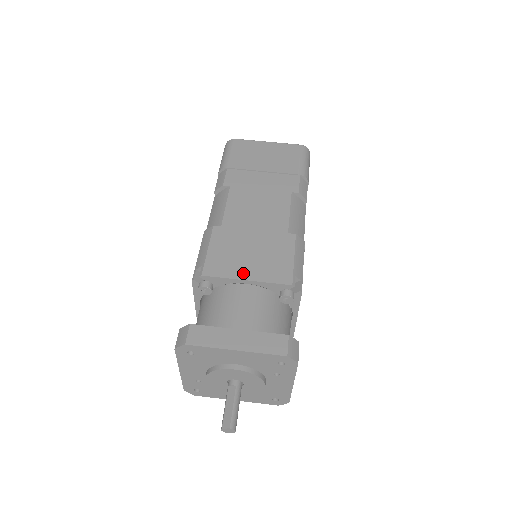
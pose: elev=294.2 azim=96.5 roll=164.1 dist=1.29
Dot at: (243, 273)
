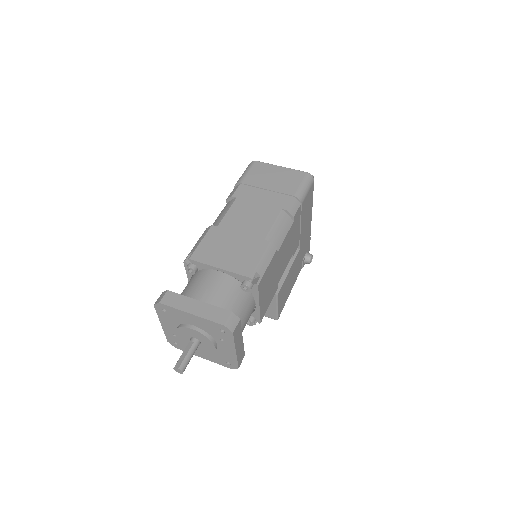
Dot at: (218, 263)
